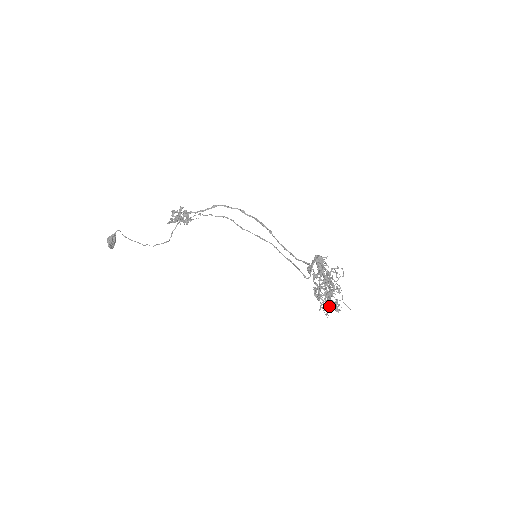
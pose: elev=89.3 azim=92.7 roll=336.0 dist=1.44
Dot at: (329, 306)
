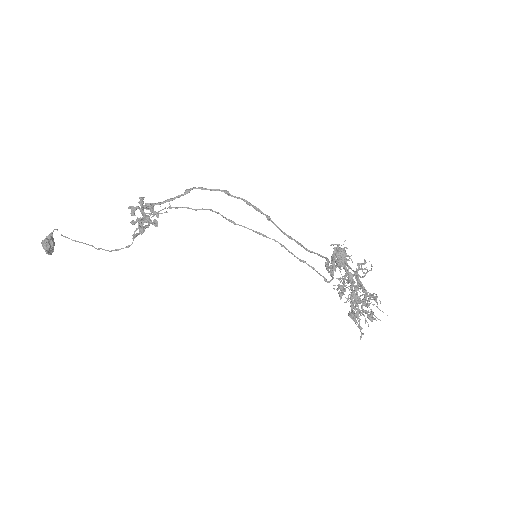
Dot at: (360, 314)
